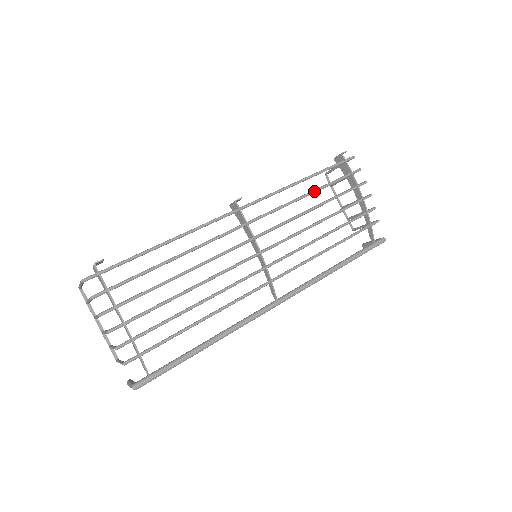
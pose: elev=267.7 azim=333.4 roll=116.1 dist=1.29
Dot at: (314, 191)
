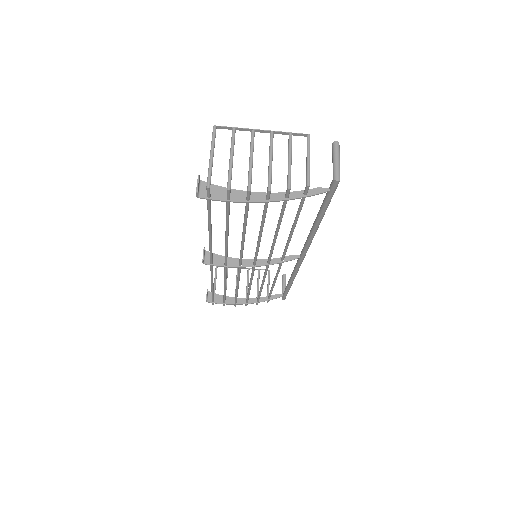
Dot at: (227, 231)
